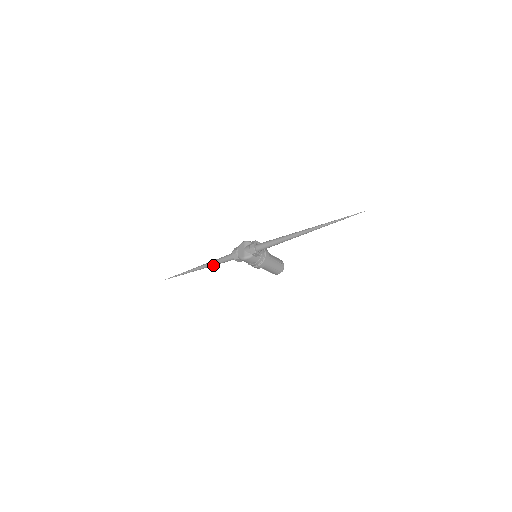
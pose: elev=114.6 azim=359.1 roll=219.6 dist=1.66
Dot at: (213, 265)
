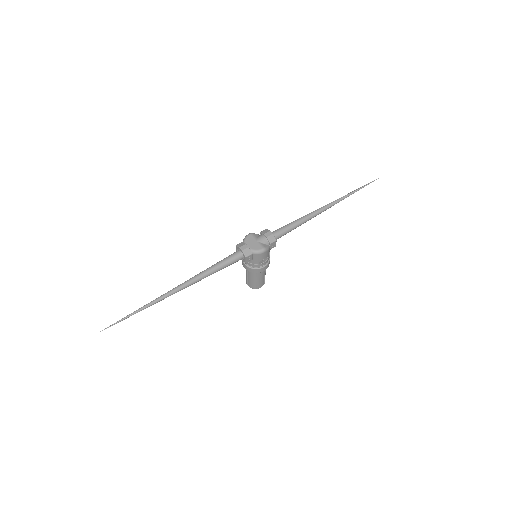
Dot at: (204, 277)
